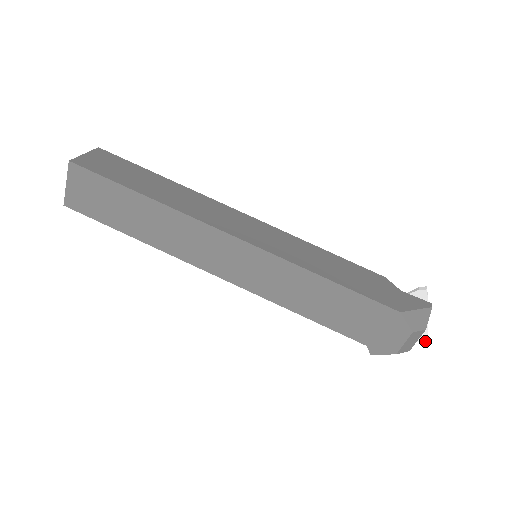
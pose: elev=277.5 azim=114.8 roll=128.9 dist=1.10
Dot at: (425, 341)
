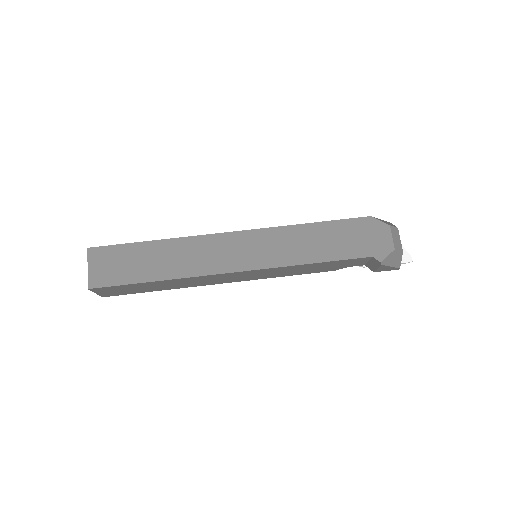
Dot at: (411, 258)
